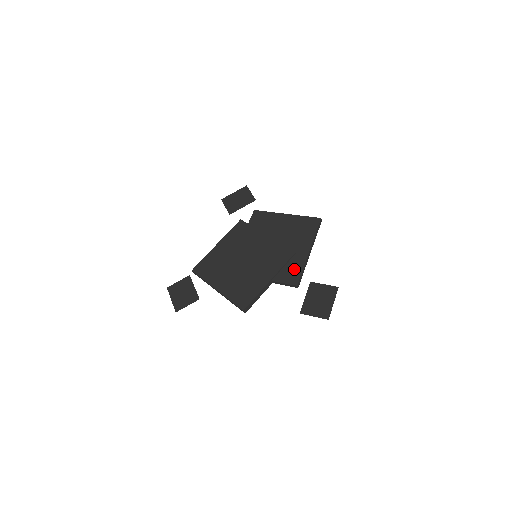
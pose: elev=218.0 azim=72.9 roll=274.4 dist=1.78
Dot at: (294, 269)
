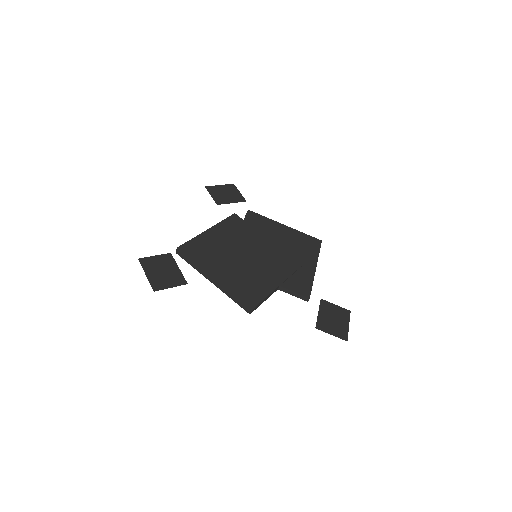
Dot at: (304, 281)
